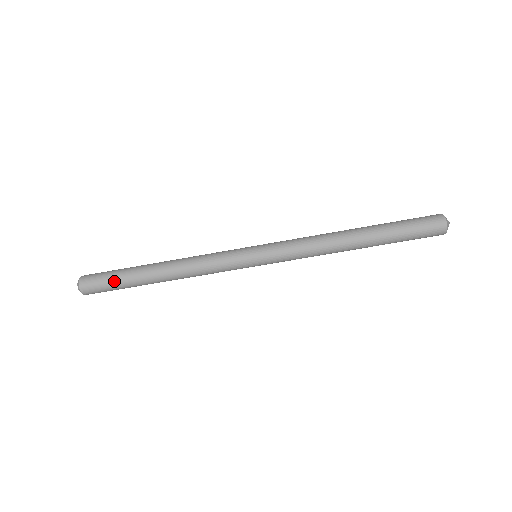
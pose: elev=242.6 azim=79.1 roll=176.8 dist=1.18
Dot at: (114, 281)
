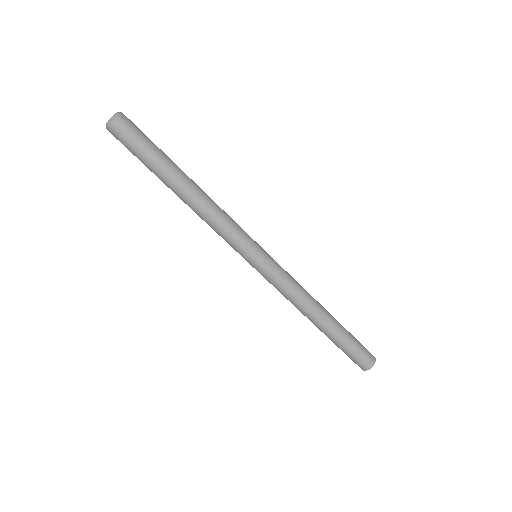
Dot at: (153, 144)
